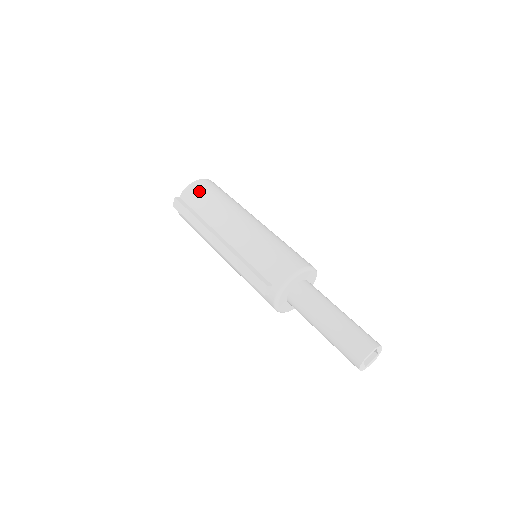
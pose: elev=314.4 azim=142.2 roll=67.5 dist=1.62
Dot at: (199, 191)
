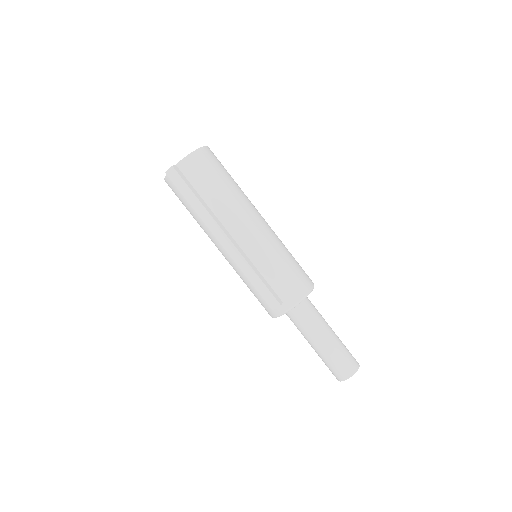
Dot at: (204, 167)
